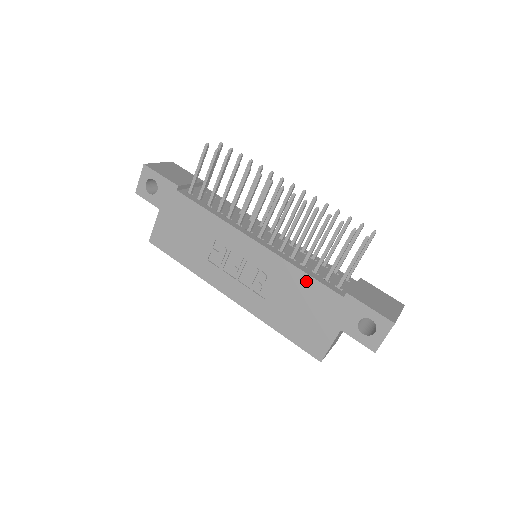
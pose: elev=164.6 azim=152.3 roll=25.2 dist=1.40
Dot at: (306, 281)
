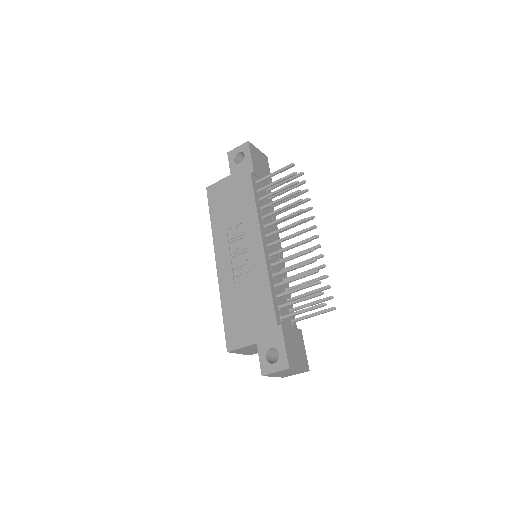
Dot at: (267, 295)
